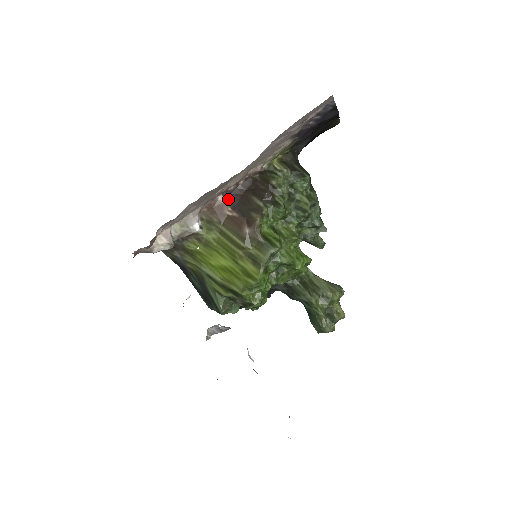
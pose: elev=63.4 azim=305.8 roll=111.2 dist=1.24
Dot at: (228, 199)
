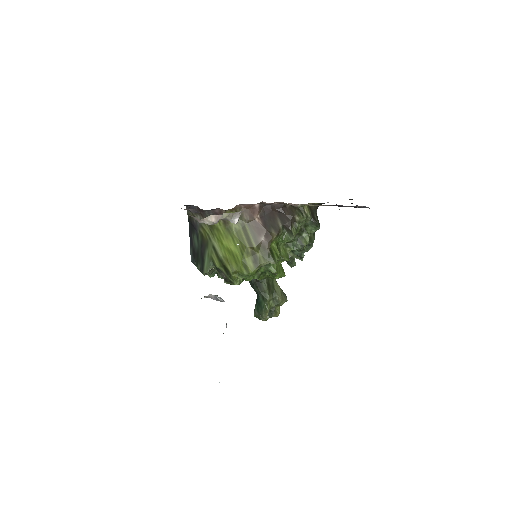
Dot at: (261, 209)
